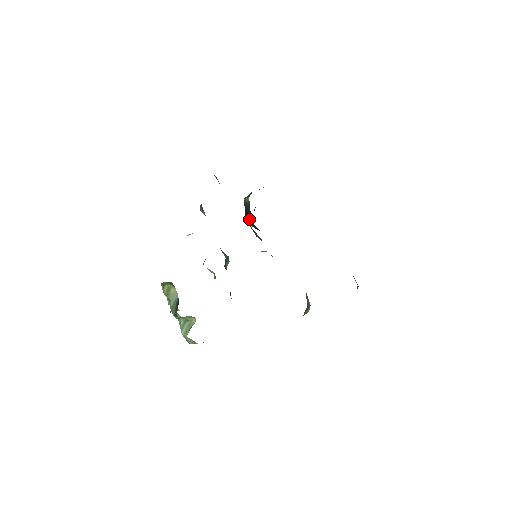
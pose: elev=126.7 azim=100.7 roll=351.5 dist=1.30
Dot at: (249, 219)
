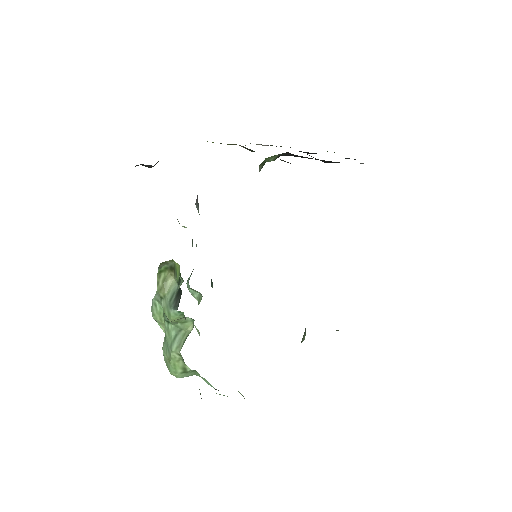
Dot at: occluded
